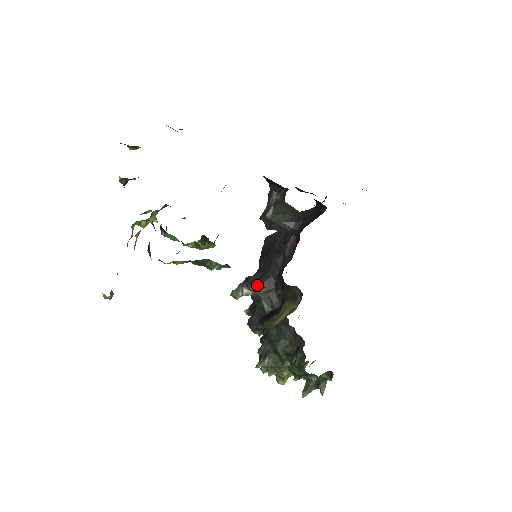
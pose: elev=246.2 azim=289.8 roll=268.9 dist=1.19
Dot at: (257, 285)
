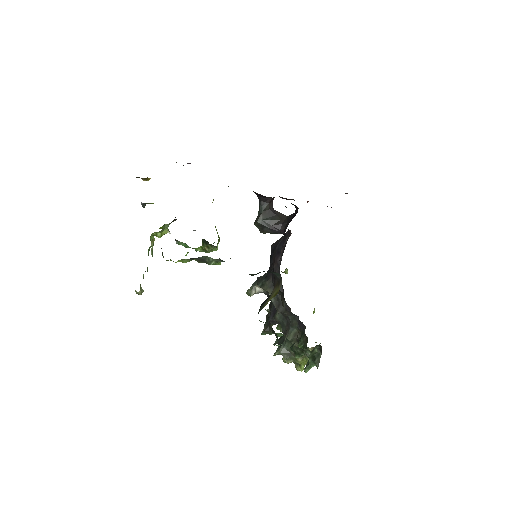
Dot at: (264, 282)
